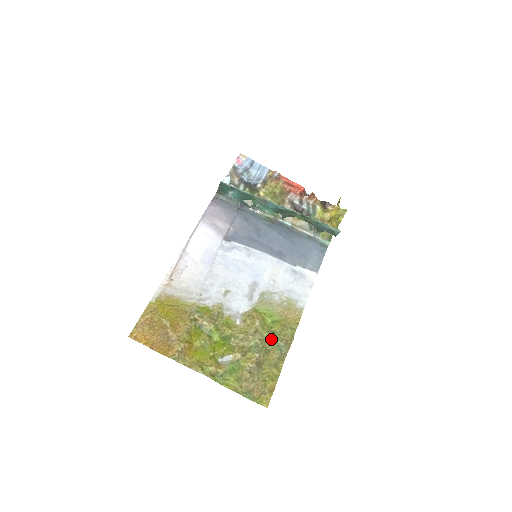
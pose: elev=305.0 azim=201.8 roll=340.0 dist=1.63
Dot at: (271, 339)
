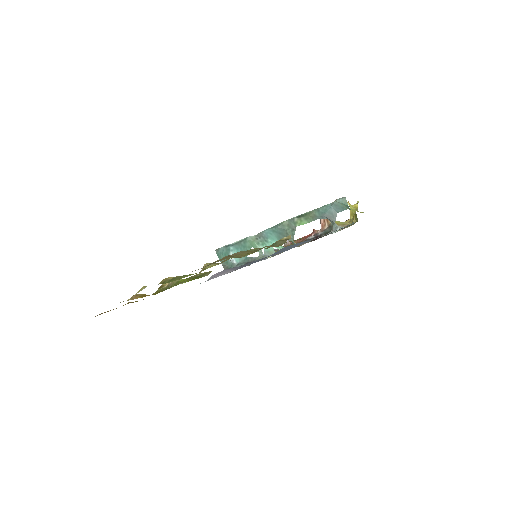
Dot at: occluded
